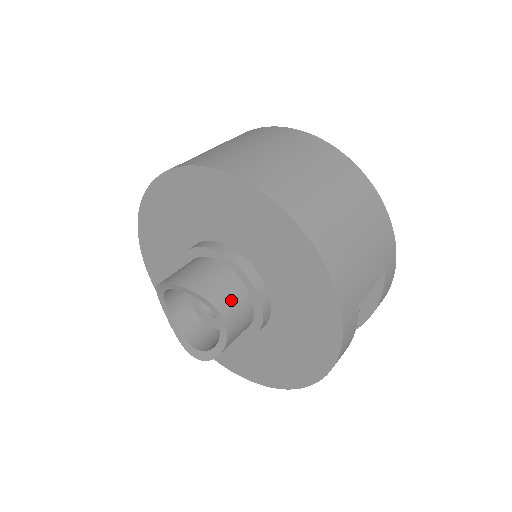
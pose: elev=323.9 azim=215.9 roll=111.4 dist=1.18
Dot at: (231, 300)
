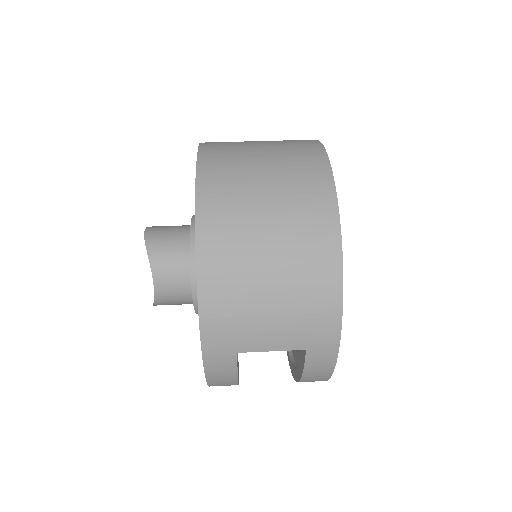
Dot at: (170, 272)
